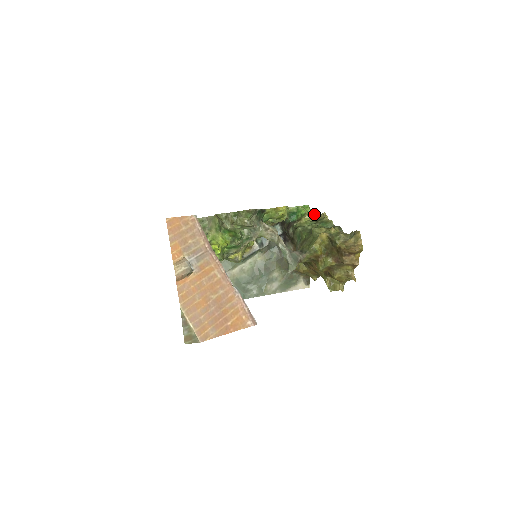
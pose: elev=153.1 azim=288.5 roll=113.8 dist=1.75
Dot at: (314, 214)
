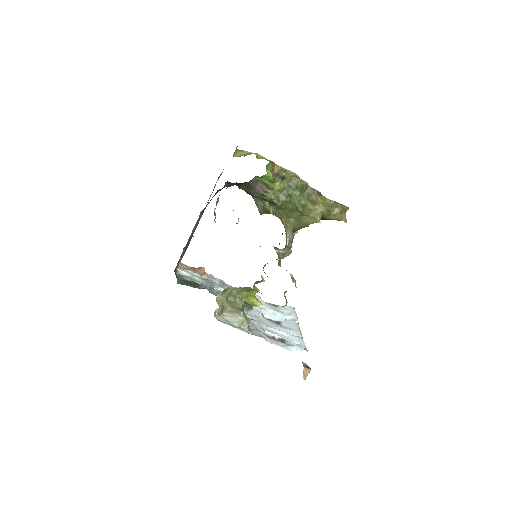
Dot at: (274, 166)
